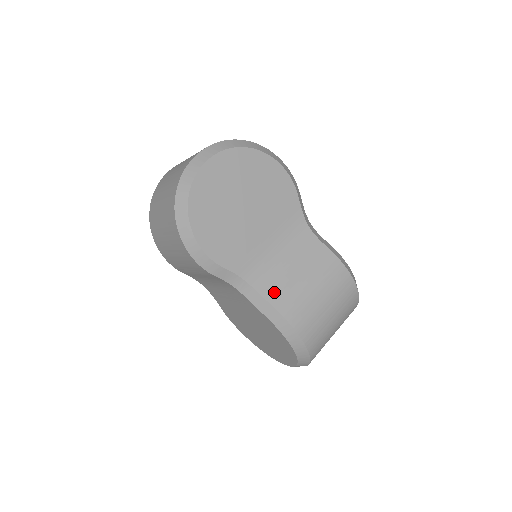
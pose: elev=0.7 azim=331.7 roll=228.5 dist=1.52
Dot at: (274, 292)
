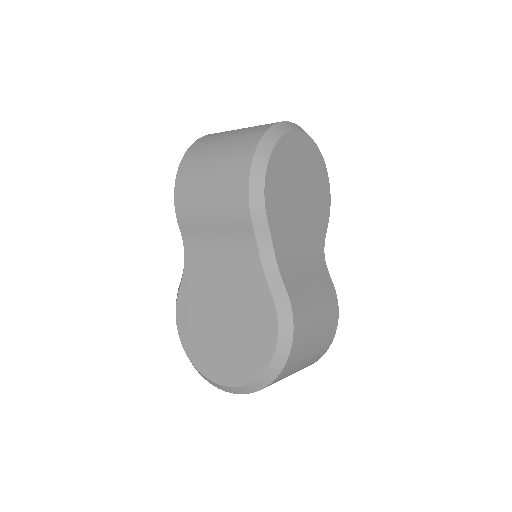
Dot at: (290, 280)
